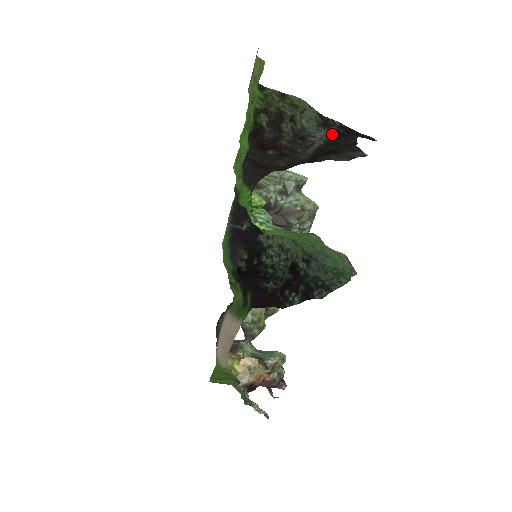
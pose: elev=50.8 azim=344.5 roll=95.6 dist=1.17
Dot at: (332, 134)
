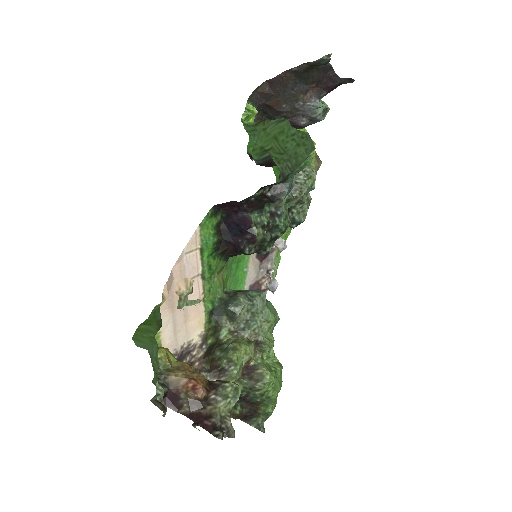
Dot at: (326, 94)
